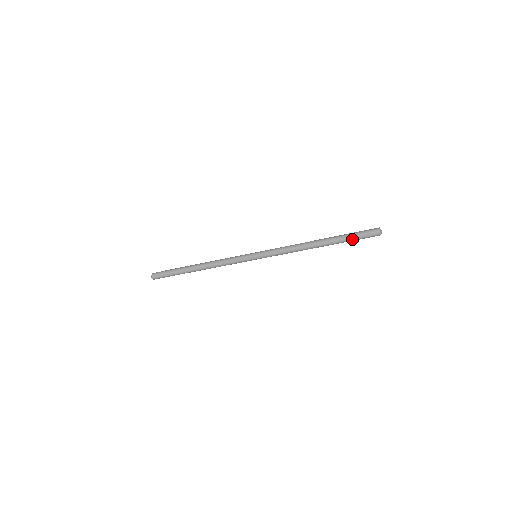
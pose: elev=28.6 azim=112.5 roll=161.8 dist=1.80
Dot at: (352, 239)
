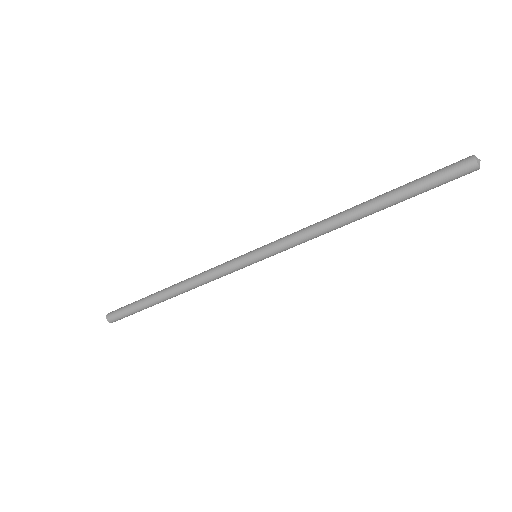
Dot at: (420, 184)
